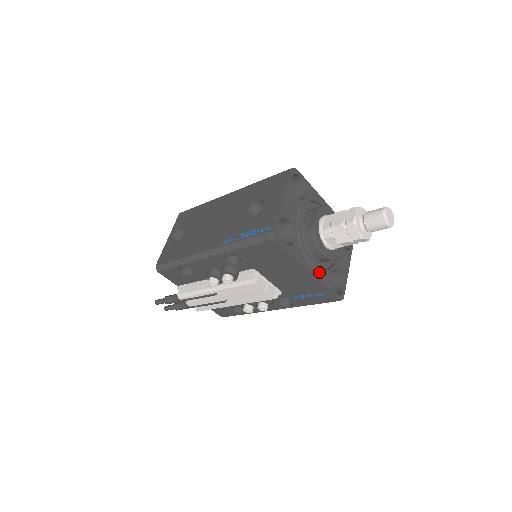
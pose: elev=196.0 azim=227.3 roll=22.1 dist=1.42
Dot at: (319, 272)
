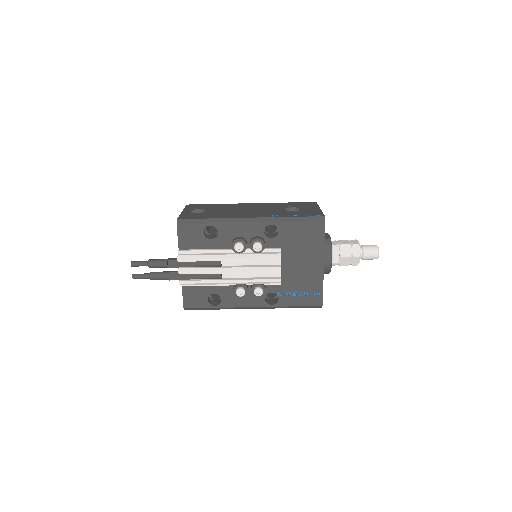
Dot at: occluded
